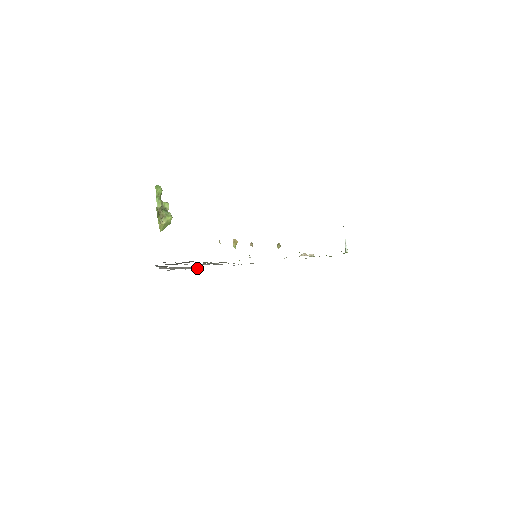
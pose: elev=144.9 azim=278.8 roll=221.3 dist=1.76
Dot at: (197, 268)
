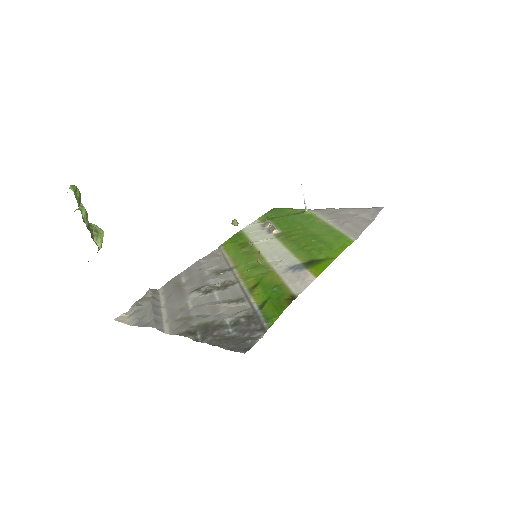
Dot at: (155, 292)
